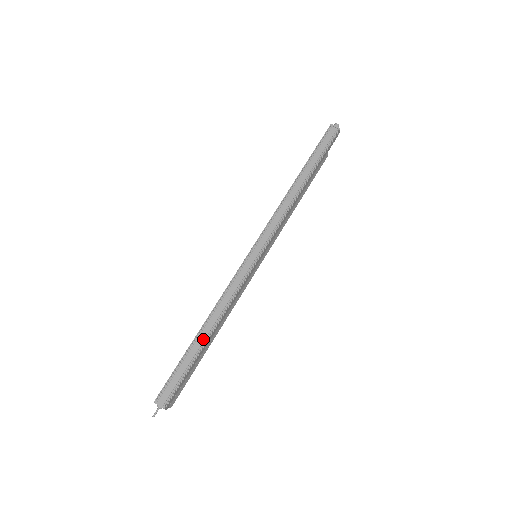
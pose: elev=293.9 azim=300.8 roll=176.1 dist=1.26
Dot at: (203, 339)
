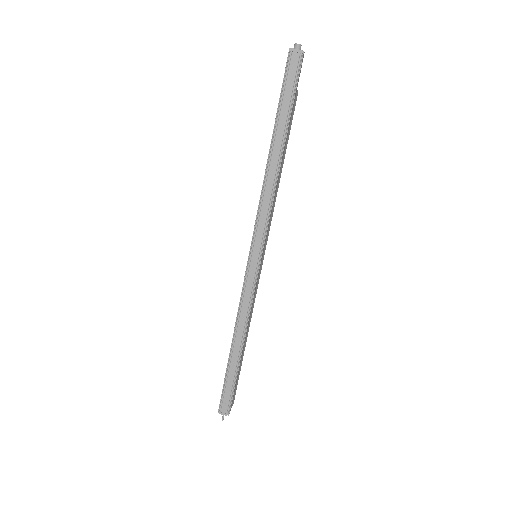
Dot at: (237, 355)
